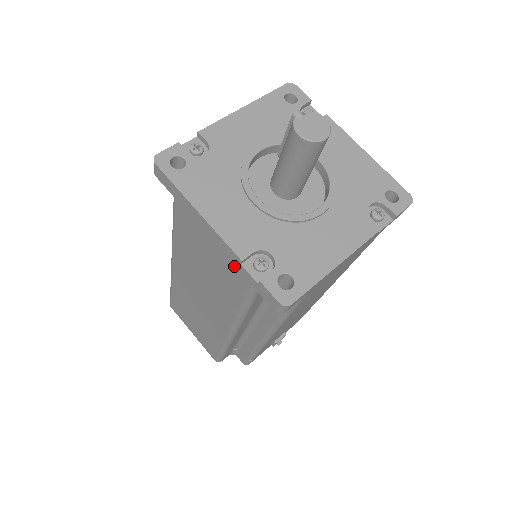
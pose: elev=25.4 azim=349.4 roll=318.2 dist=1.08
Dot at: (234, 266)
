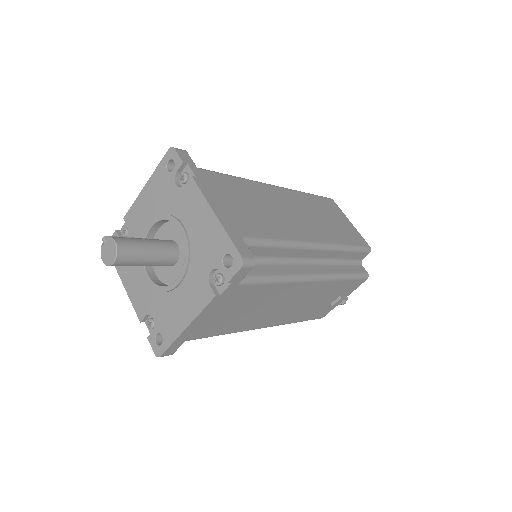
Dot at: occluded
